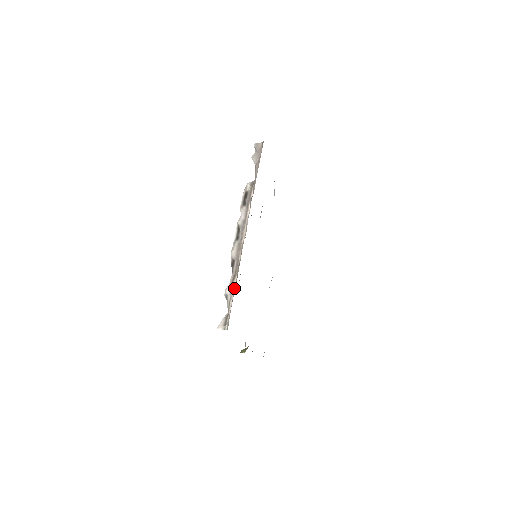
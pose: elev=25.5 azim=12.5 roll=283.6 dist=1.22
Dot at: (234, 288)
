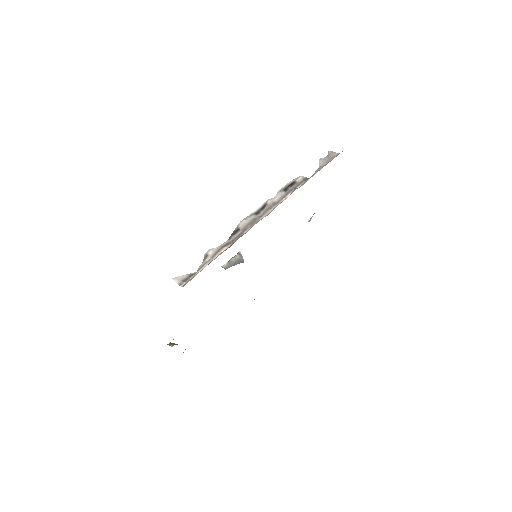
Dot at: (220, 253)
